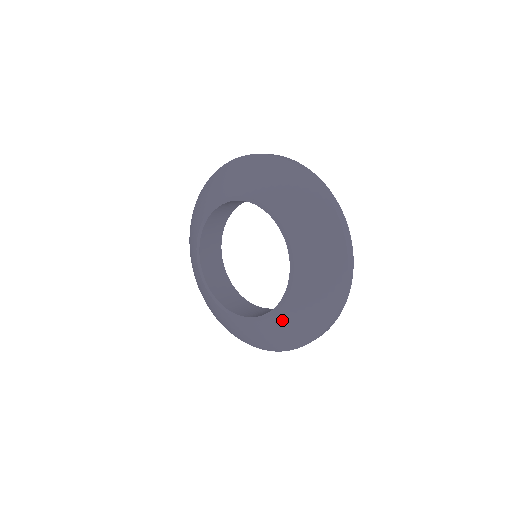
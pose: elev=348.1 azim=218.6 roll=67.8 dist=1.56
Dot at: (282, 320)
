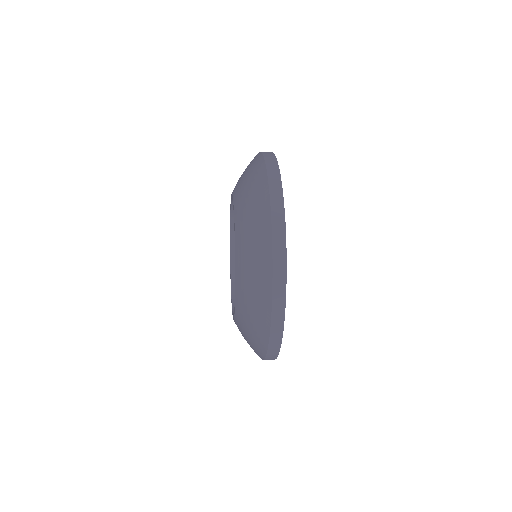
Dot at: (241, 291)
